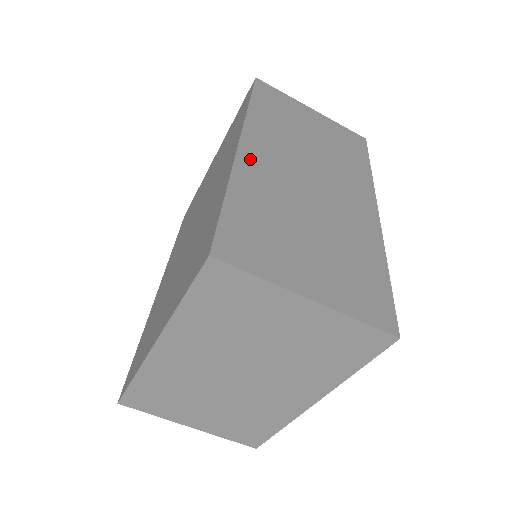
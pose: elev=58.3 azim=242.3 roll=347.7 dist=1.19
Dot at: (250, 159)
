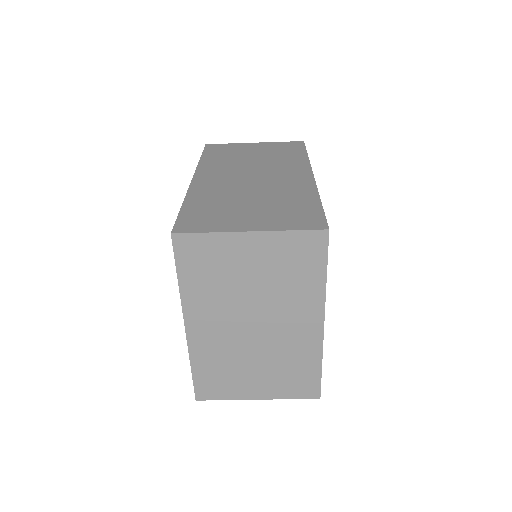
Dot at: (201, 183)
